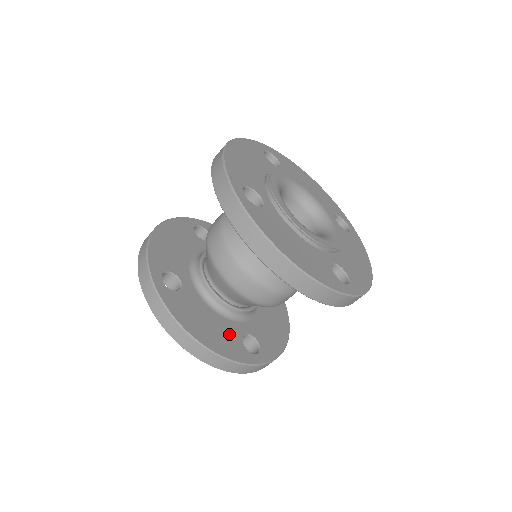
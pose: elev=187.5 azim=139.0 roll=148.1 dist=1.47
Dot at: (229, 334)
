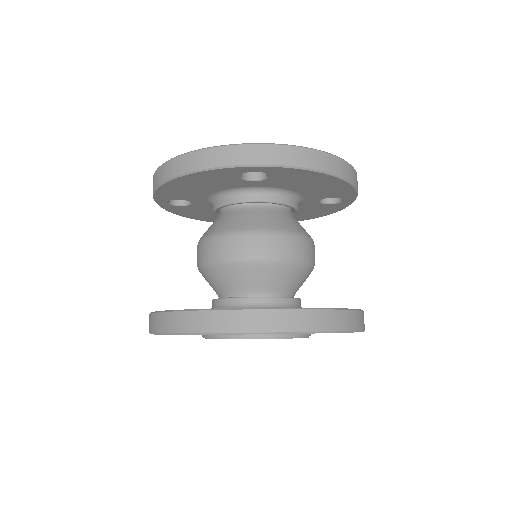
Dot at: occluded
